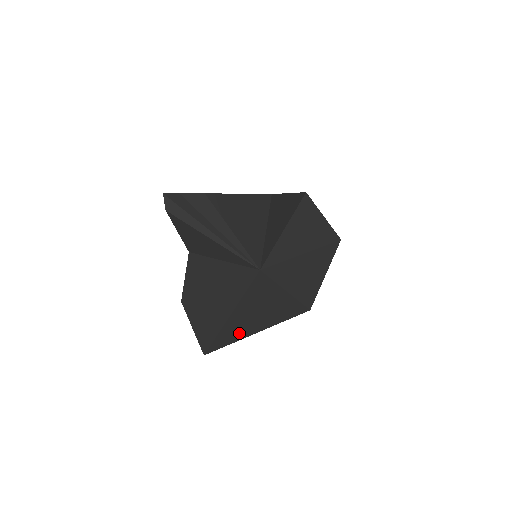
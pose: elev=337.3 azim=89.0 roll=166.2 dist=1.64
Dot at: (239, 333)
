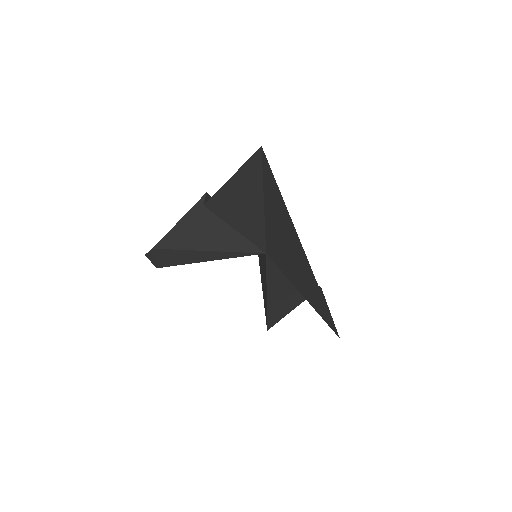
Dot at: (279, 203)
